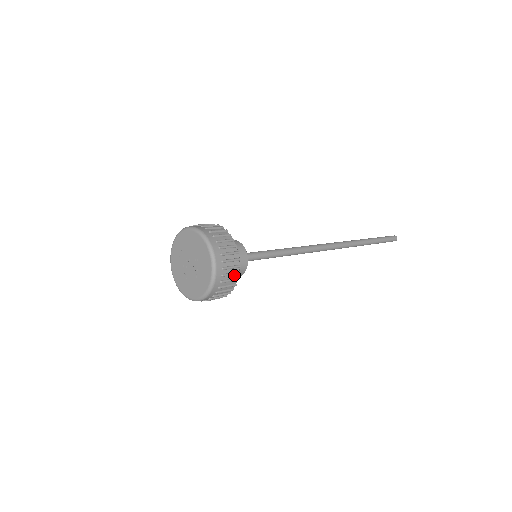
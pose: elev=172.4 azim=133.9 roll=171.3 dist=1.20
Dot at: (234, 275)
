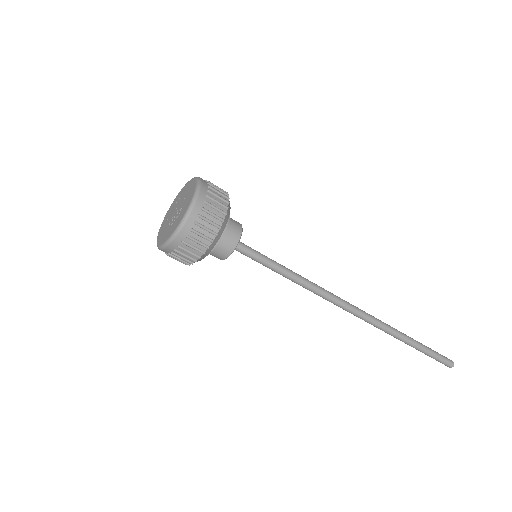
Dot at: (221, 207)
